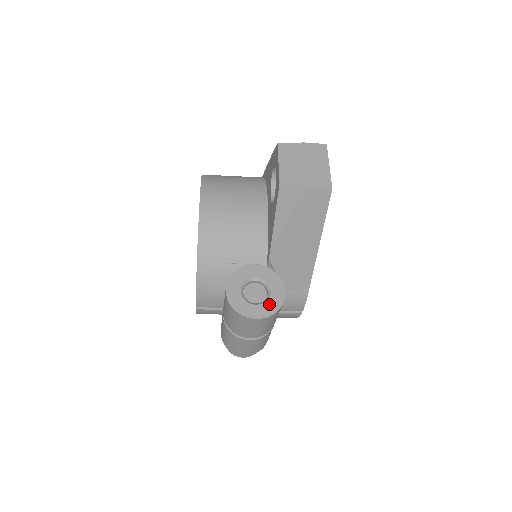
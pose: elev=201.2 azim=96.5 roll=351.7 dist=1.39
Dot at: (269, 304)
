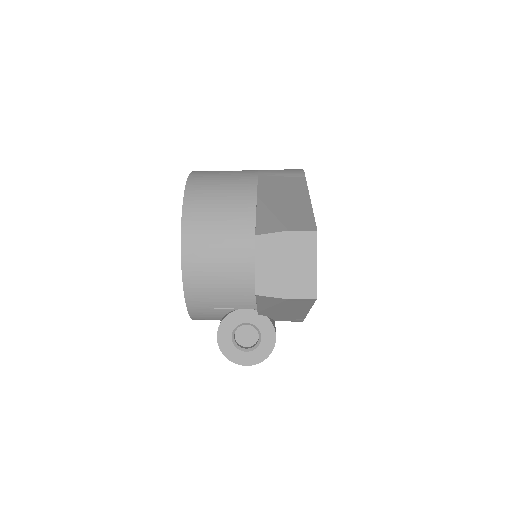
Dot at: (259, 351)
